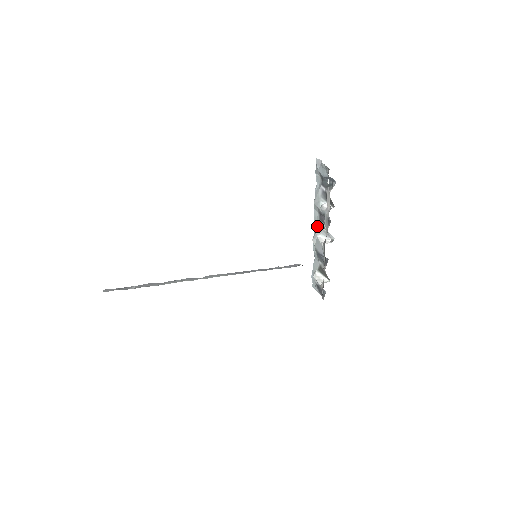
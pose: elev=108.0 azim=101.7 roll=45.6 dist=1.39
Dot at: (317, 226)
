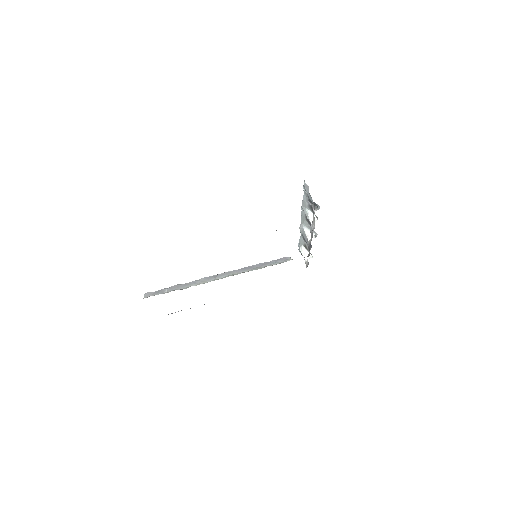
Dot at: (304, 221)
